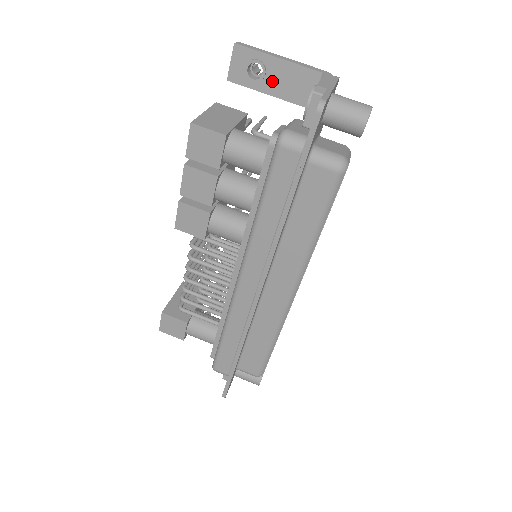
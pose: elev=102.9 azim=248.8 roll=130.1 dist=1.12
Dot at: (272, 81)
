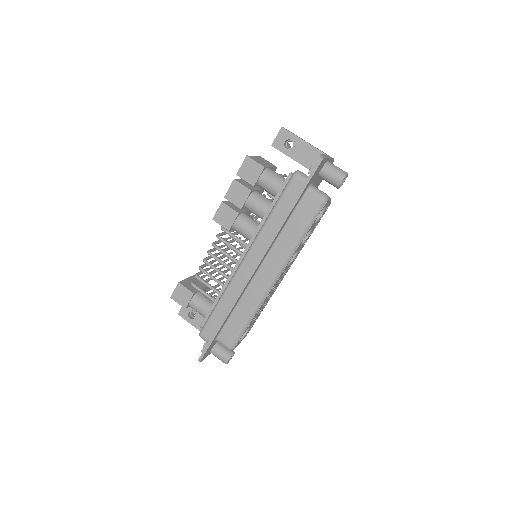
Dot at: (297, 152)
